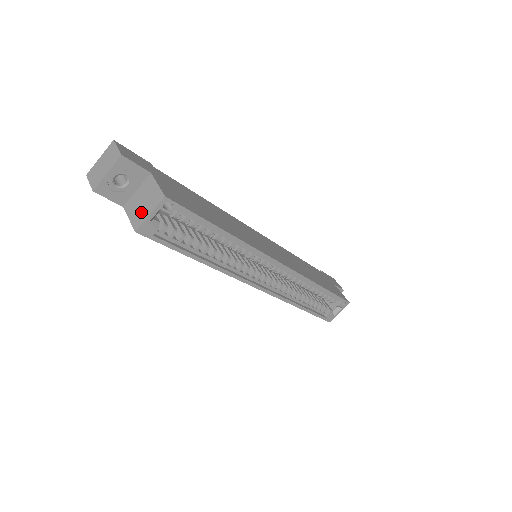
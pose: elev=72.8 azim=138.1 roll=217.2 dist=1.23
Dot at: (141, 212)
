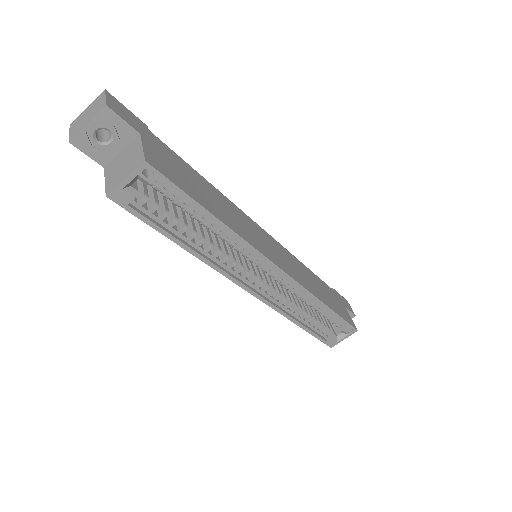
Dot at: (118, 175)
